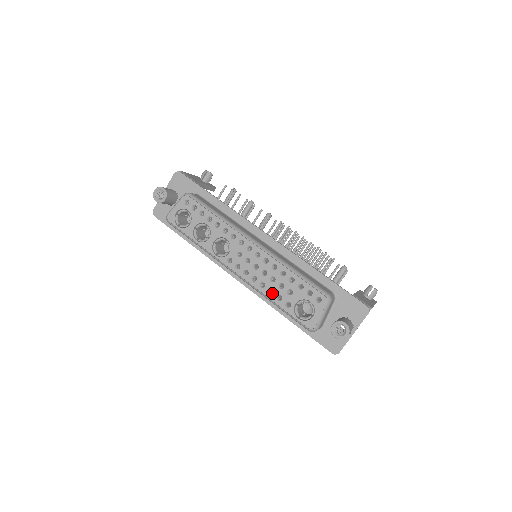
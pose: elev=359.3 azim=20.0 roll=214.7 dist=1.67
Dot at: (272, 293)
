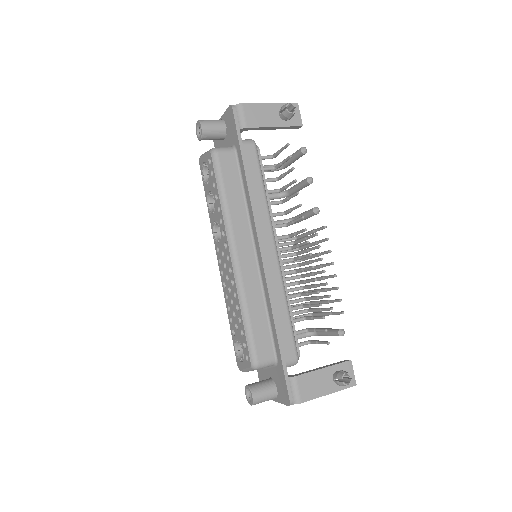
Dot at: (230, 310)
